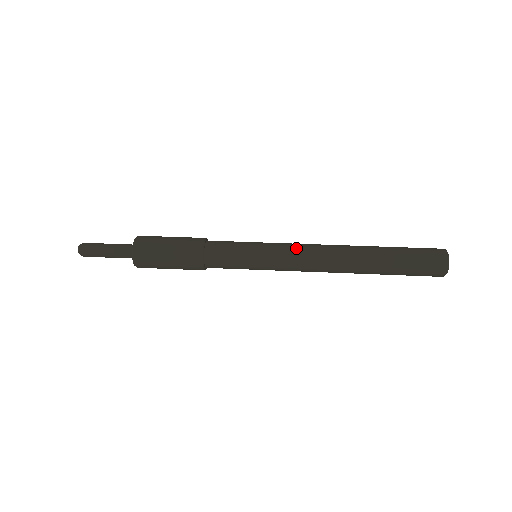
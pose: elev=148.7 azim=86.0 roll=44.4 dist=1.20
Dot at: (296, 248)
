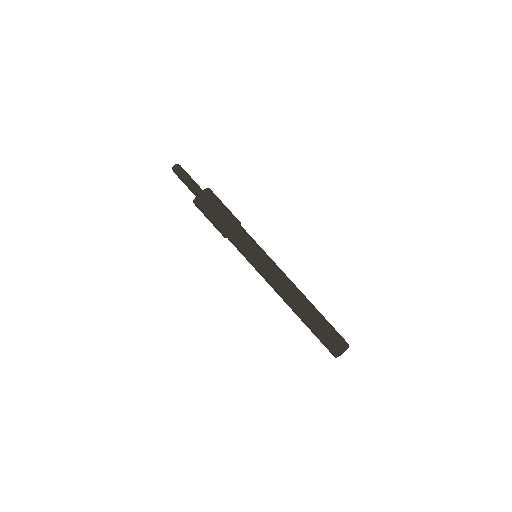
Dot at: (276, 274)
